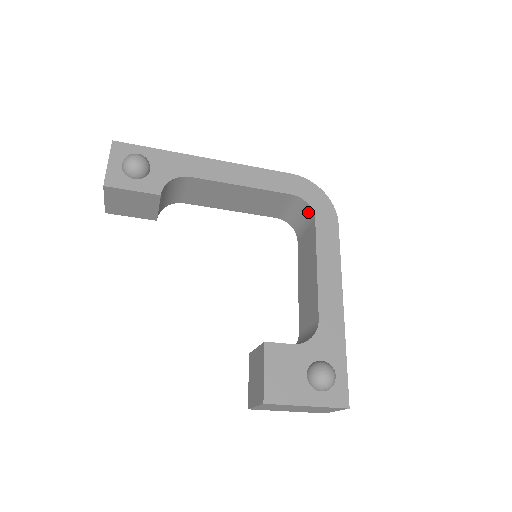
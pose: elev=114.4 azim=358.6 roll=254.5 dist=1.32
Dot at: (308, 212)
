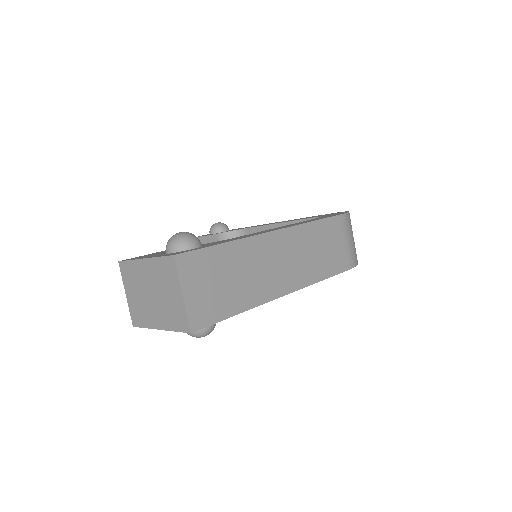
Dot at: occluded
